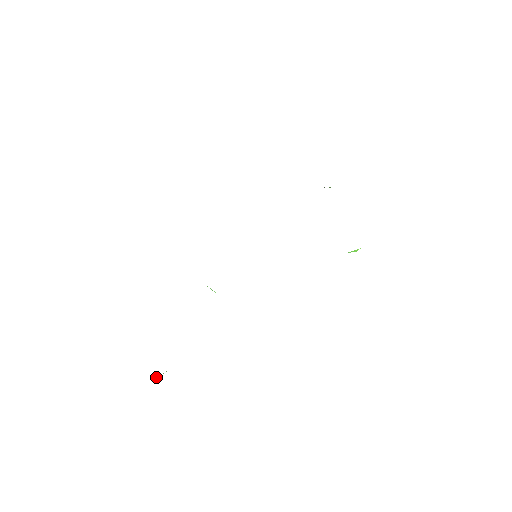
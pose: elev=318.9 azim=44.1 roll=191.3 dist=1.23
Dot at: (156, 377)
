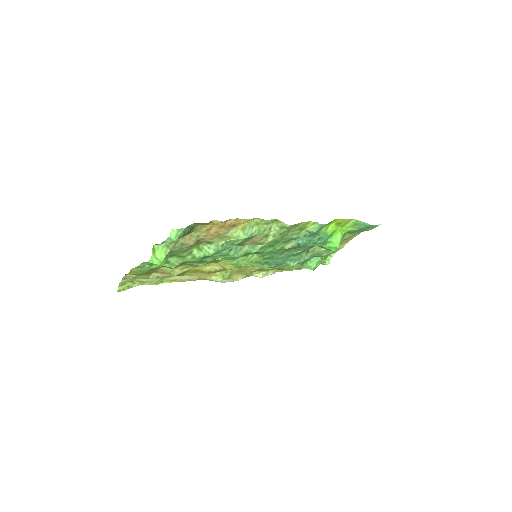
Dot at: (161, 256)
